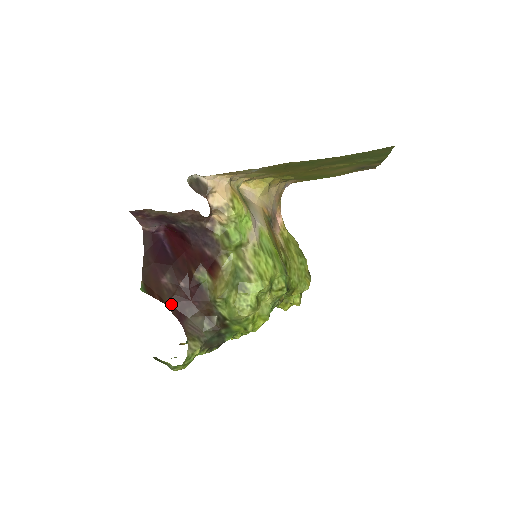
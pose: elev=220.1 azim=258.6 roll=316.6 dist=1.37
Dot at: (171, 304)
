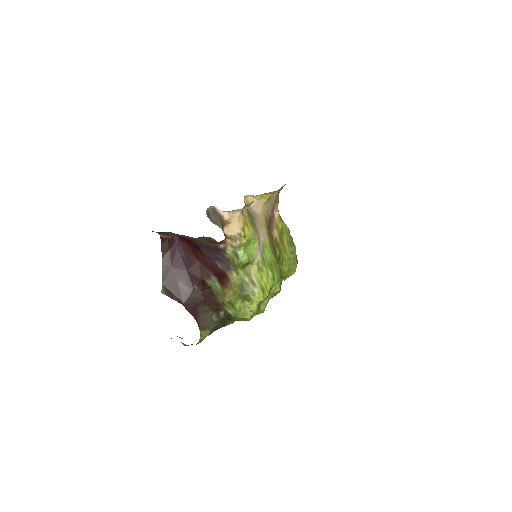
Dot at: (187, 304)
